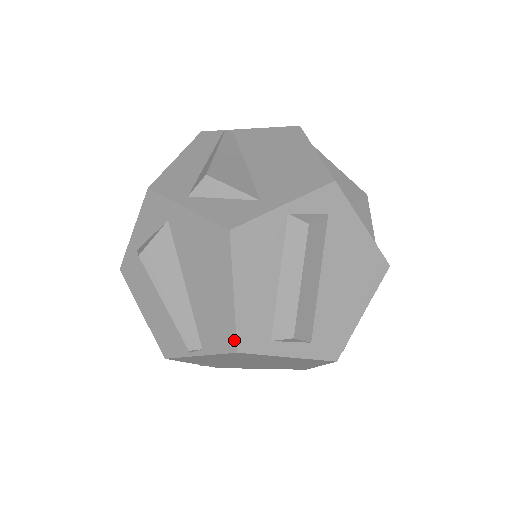
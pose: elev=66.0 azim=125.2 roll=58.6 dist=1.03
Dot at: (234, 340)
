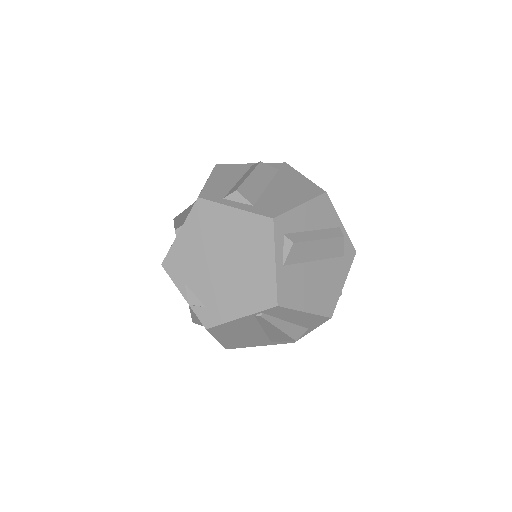
Dot at: (199, 195)
